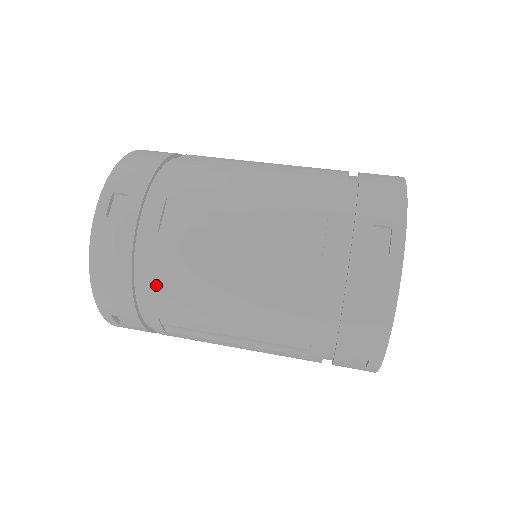
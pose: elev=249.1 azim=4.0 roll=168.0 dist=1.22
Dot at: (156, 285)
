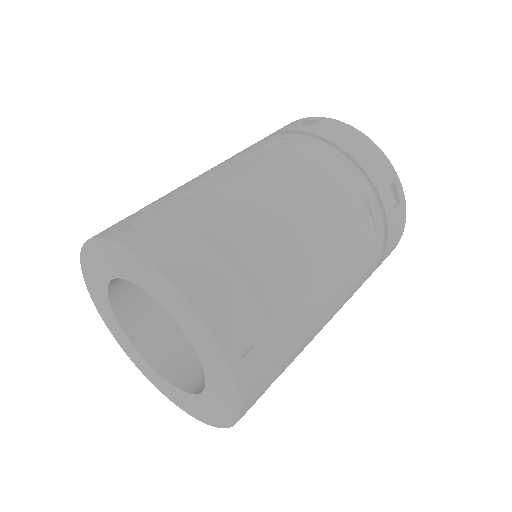
Dot at: (236, 237)
